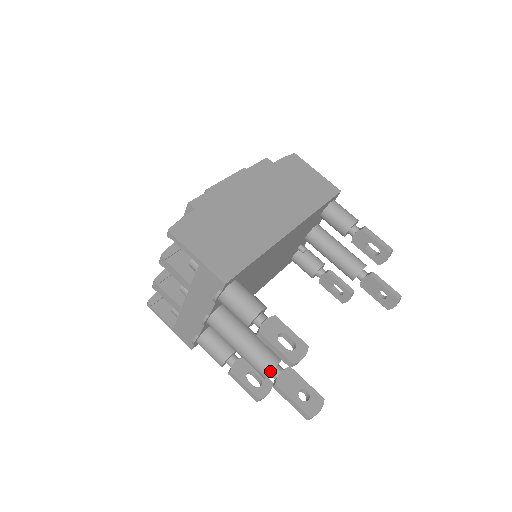
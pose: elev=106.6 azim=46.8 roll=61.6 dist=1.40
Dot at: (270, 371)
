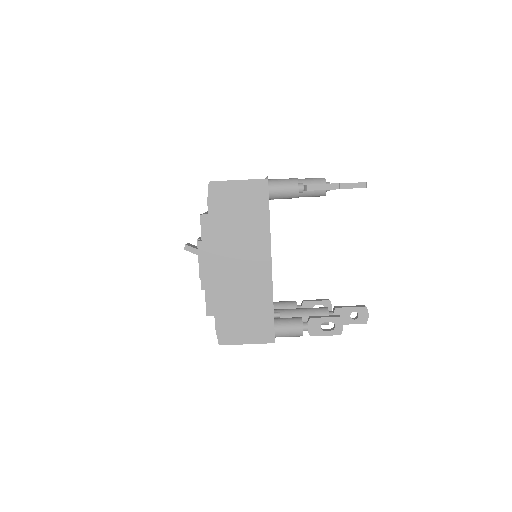
Dot at: (328, 324)
